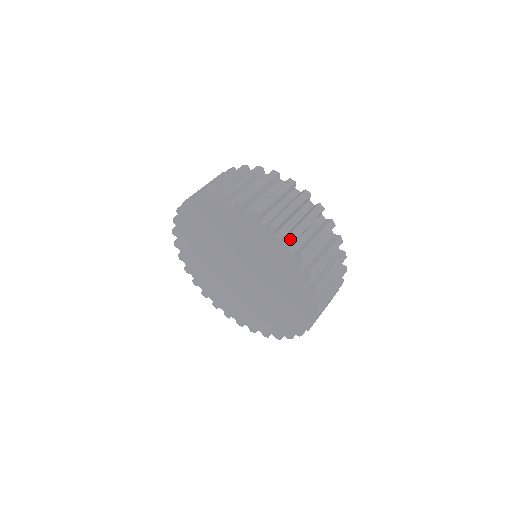
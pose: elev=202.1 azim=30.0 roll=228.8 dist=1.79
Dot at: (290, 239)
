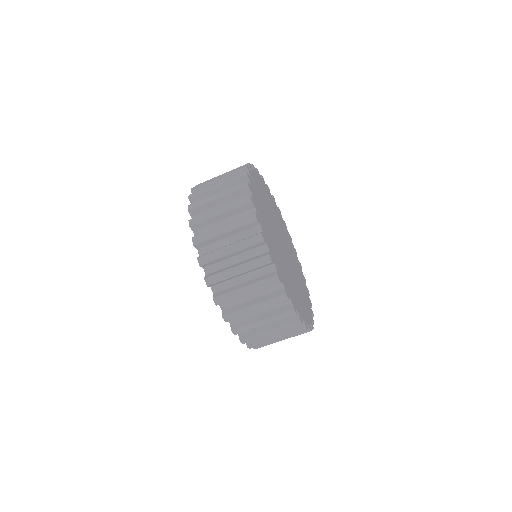
Dot at: (194, 188)
